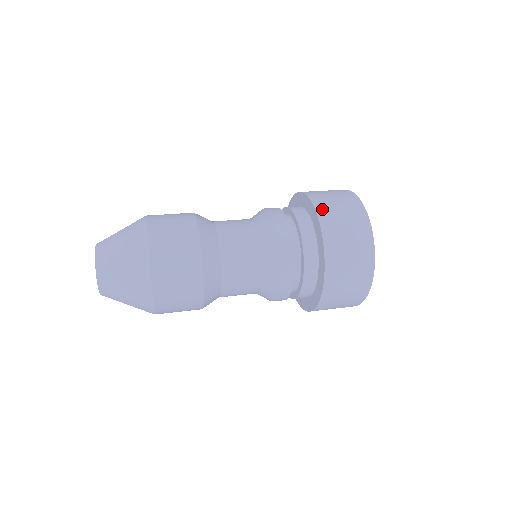
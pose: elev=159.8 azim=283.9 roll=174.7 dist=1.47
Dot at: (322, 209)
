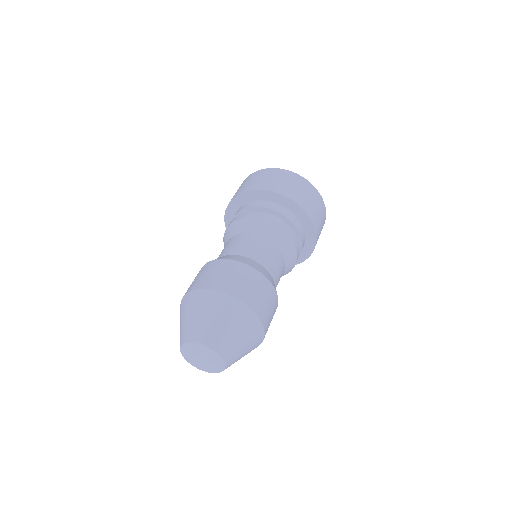
Dot at: (253, 187)
